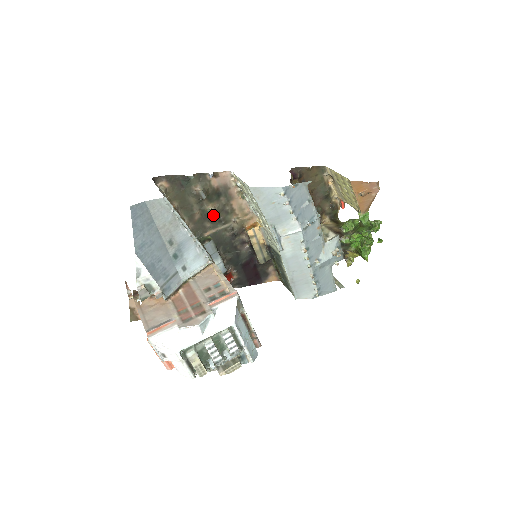
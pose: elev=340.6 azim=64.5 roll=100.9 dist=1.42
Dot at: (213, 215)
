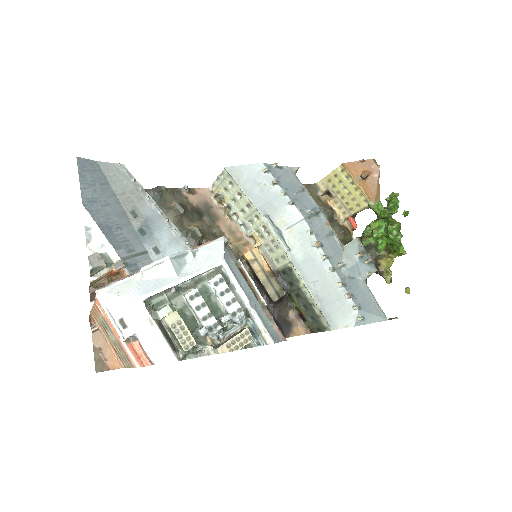
Dot at: (197, 233)
